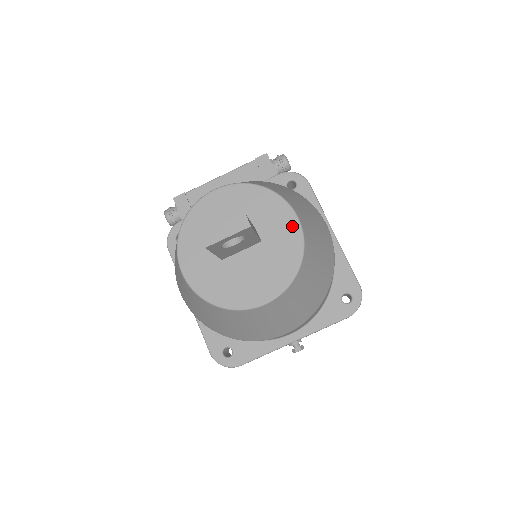
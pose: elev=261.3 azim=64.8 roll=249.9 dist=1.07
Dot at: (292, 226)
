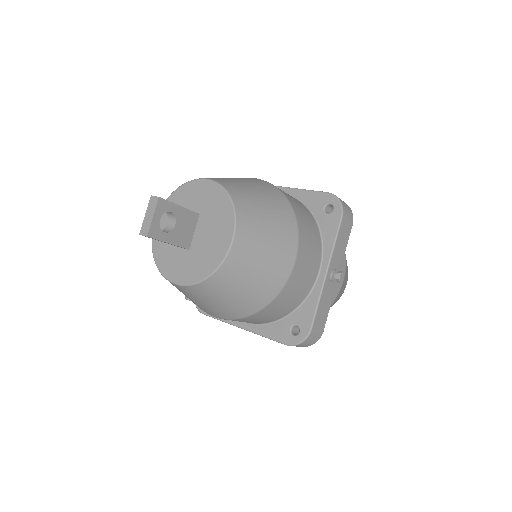
Dot at: (207, 186)
